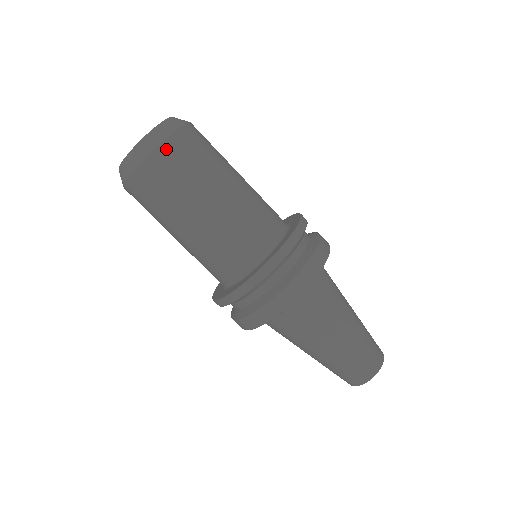
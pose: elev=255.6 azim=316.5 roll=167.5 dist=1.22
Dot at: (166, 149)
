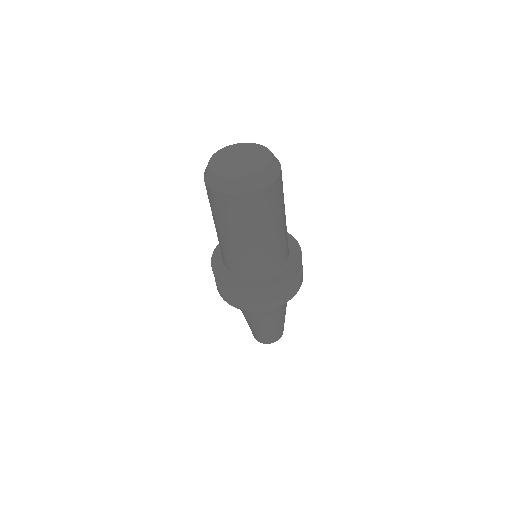
Dot at: (273, 188)
